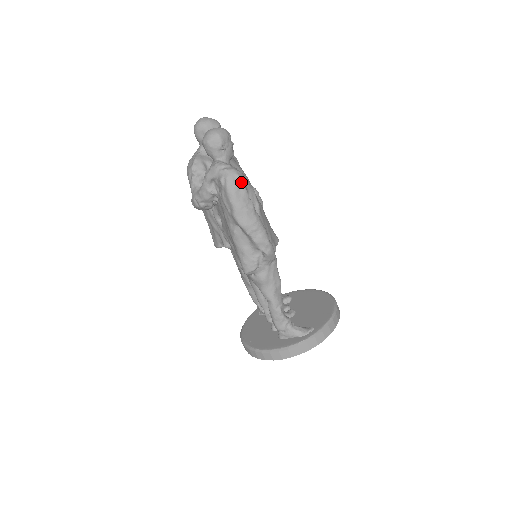
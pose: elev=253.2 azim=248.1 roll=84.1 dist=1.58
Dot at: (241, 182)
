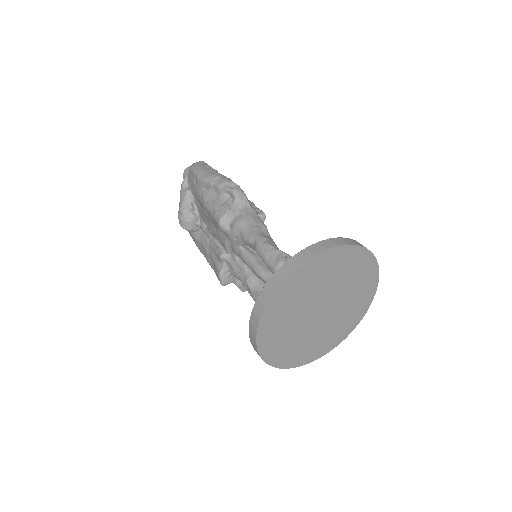
Dot at: occluded
